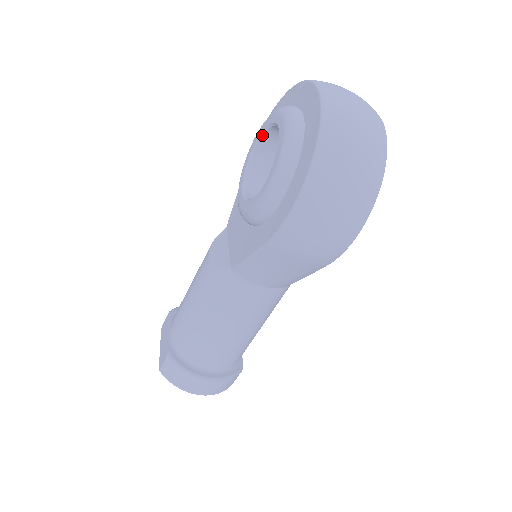
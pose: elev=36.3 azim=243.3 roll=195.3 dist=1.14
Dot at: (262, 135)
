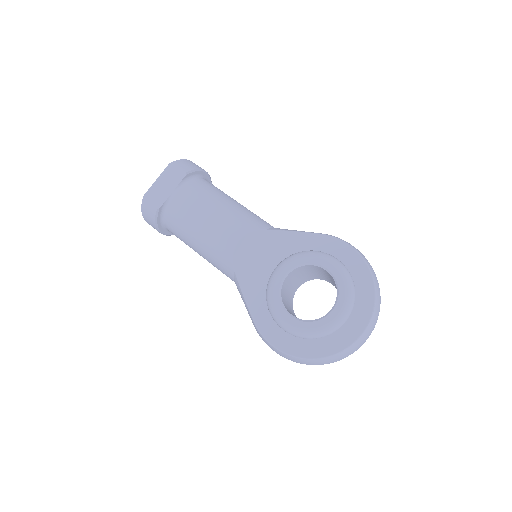
Dot at: (333, 277)
